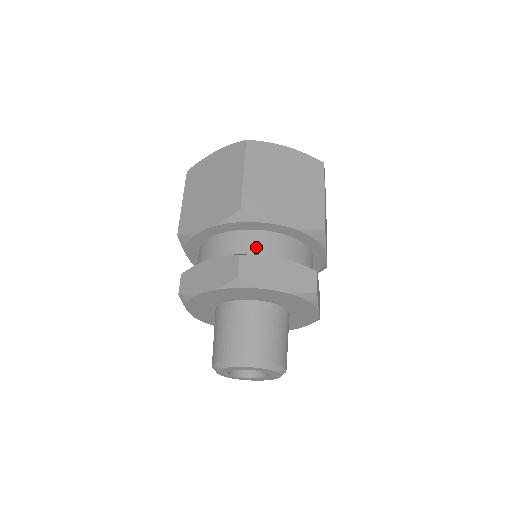
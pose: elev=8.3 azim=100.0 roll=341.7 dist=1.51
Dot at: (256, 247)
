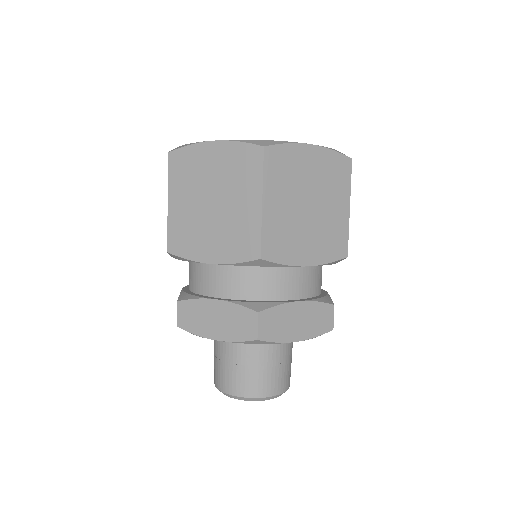
Dot at: (272, 288)
